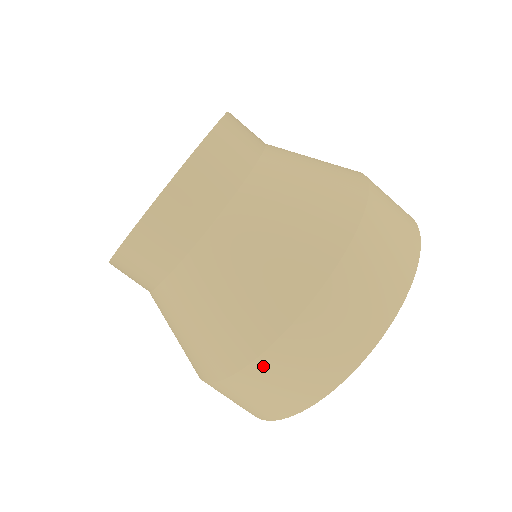
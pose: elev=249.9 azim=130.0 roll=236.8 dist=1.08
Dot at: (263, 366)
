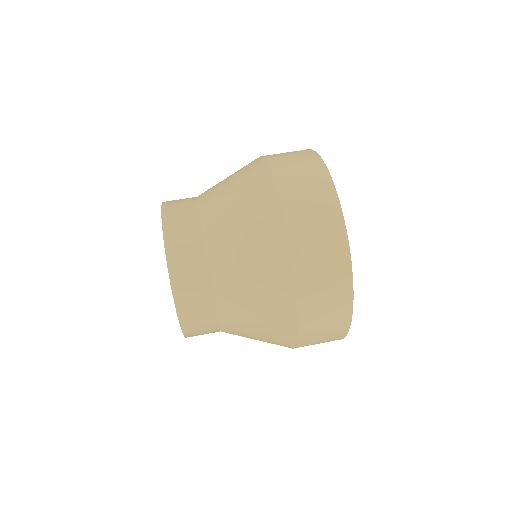
Dot at: (301, 265)
